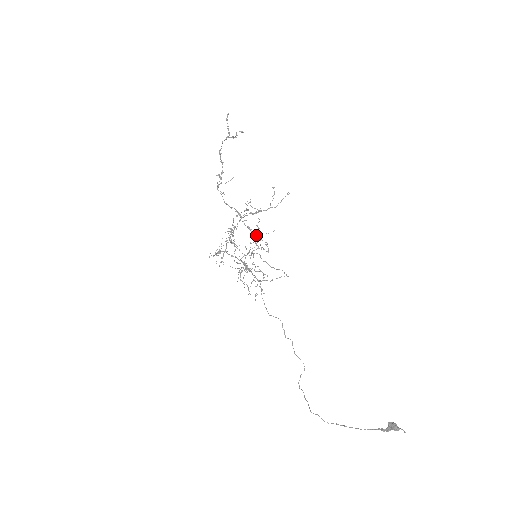
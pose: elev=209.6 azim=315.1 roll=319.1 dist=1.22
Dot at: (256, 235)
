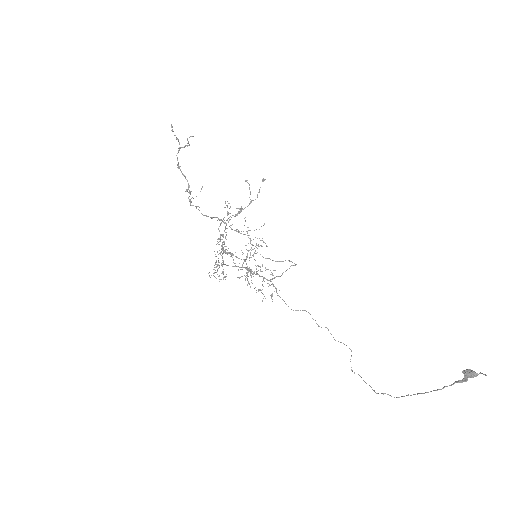
Dot at: (248, 235)
